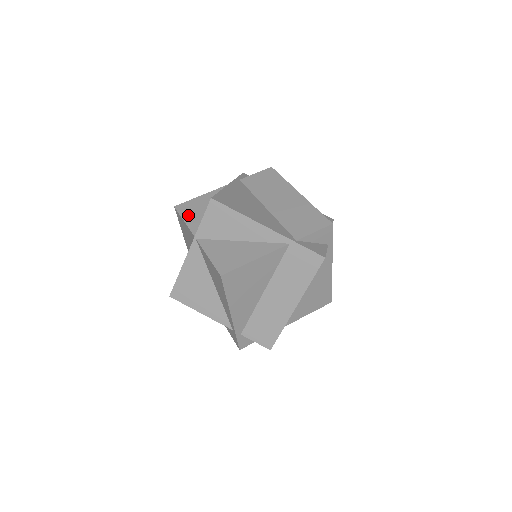
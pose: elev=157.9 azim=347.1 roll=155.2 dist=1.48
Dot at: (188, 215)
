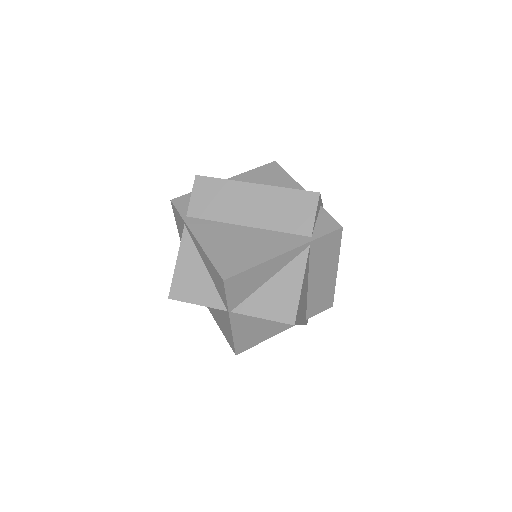
Dot at: (193, 296)
